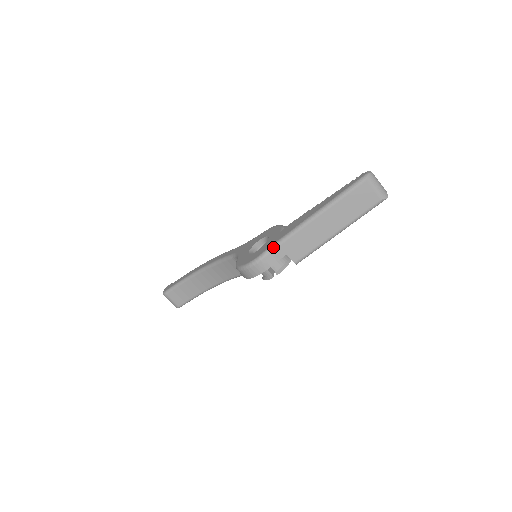
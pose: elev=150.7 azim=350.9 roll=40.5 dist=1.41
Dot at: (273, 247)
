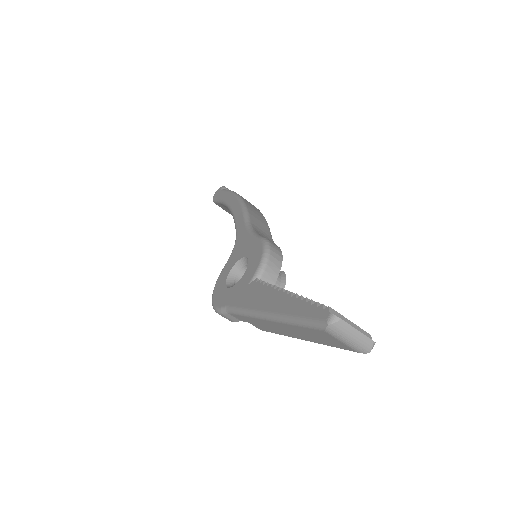
Dot at: (229, 311)
